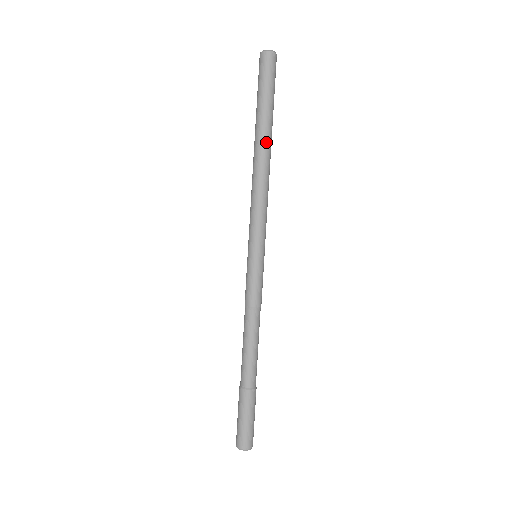
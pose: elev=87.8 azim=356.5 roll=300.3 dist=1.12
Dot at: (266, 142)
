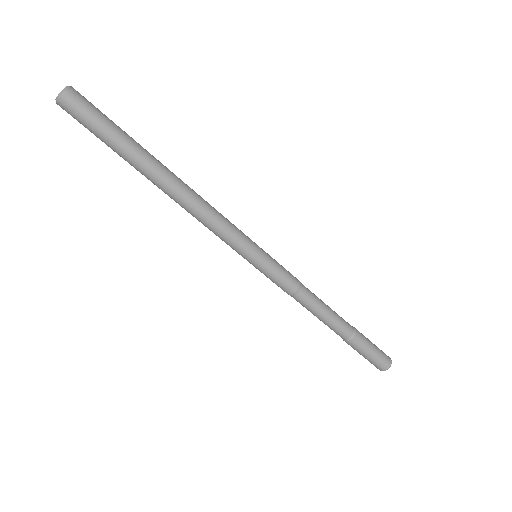
Dot at: (161, 171)
